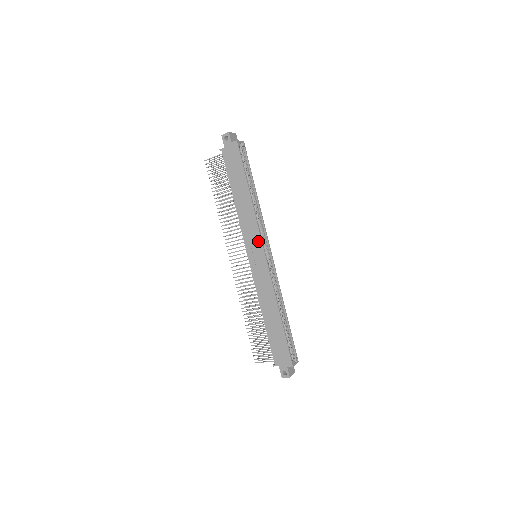
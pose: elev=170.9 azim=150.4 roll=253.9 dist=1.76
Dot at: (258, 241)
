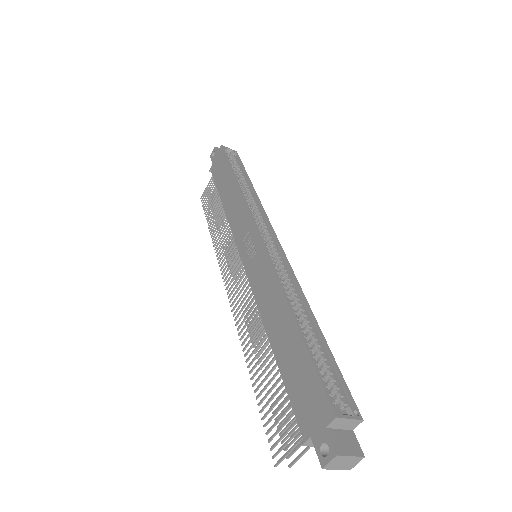
Dot at: (249, 225)
